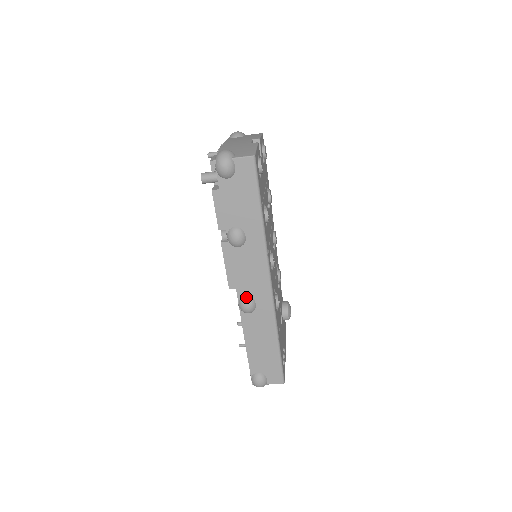
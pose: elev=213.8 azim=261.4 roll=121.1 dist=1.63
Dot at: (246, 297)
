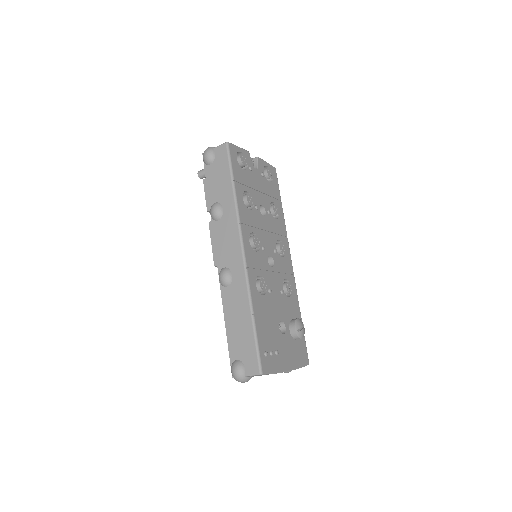
Dot at: (224, 268)
